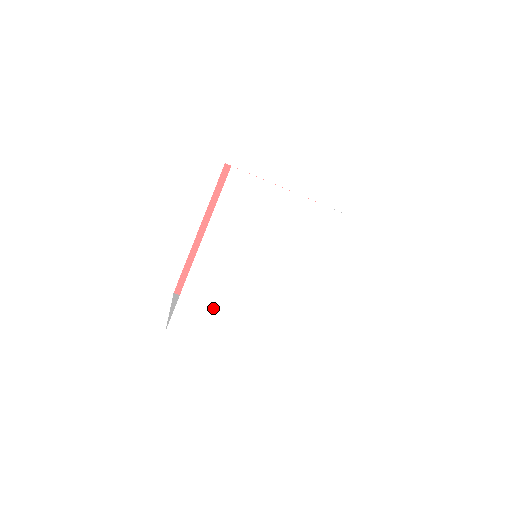
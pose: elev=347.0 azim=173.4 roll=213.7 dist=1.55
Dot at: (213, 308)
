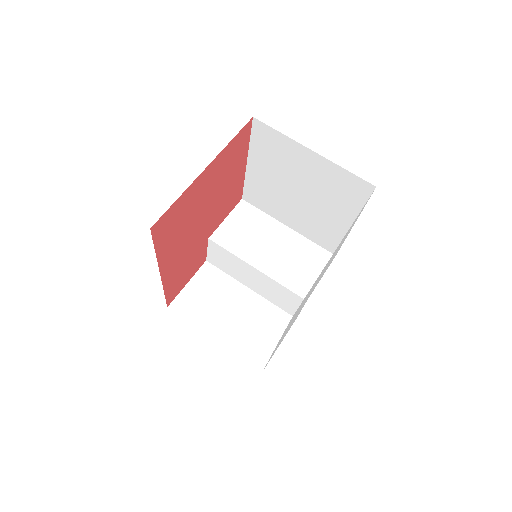
Dot at: occluded
